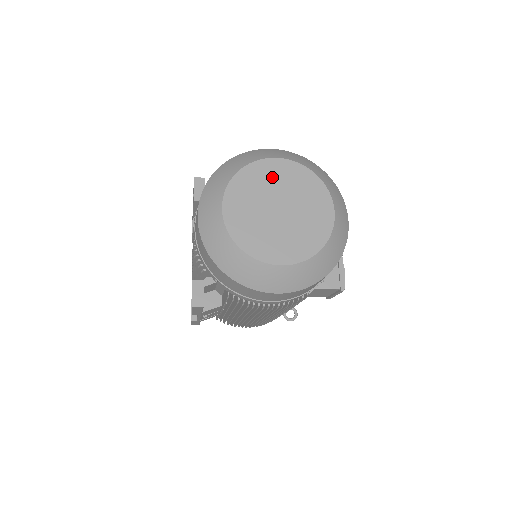
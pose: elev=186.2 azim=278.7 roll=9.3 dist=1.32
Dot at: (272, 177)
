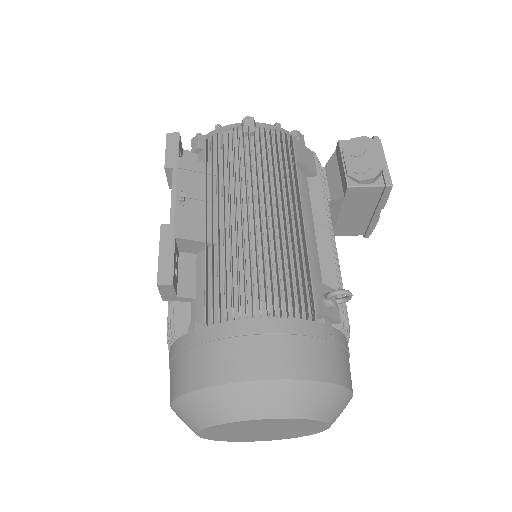
Dot at: (257, 425)
